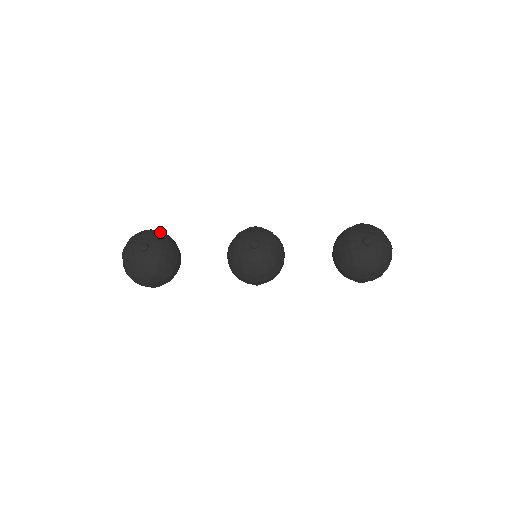
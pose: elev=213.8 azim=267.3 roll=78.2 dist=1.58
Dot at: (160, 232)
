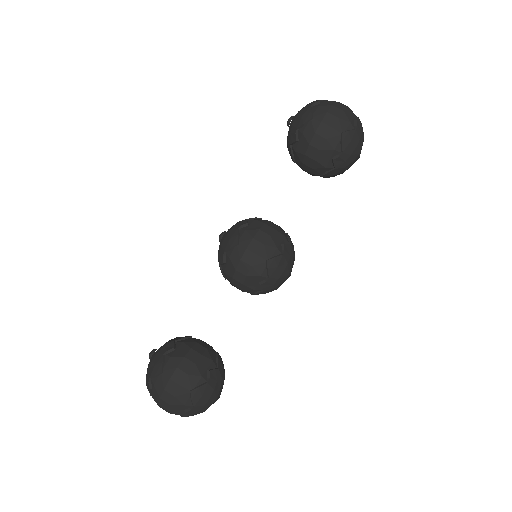
Dot at: occluded
